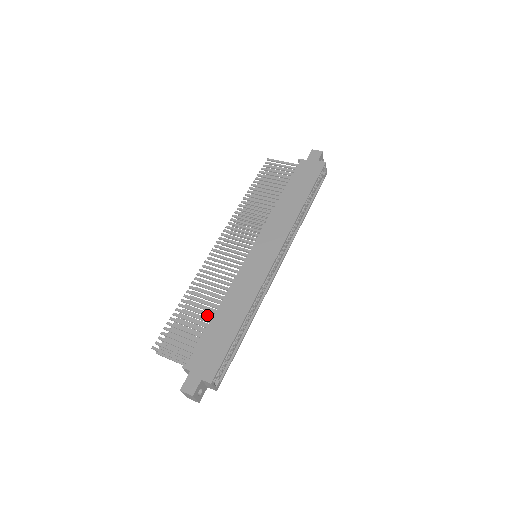
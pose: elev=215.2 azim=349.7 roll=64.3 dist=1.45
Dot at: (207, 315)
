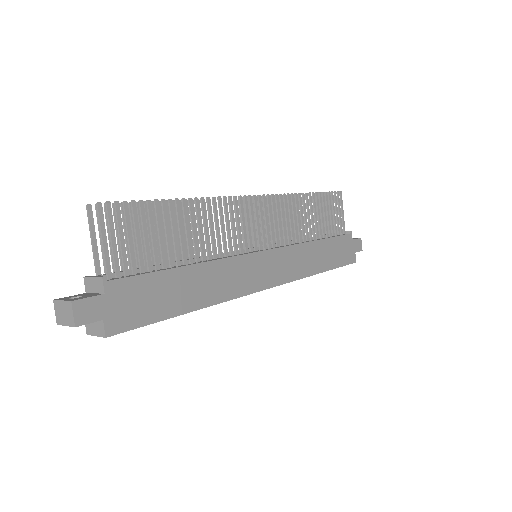
Dot at: (178, 253)
